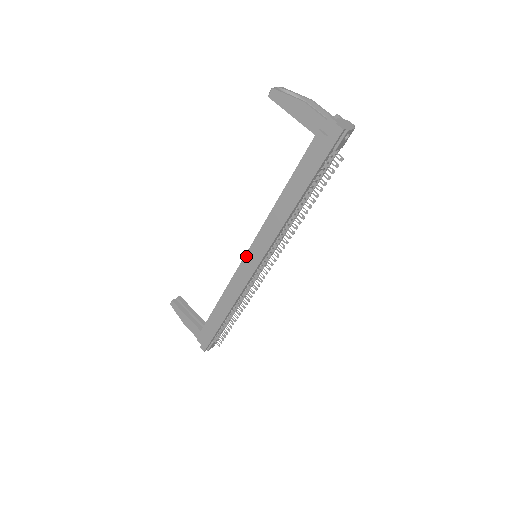
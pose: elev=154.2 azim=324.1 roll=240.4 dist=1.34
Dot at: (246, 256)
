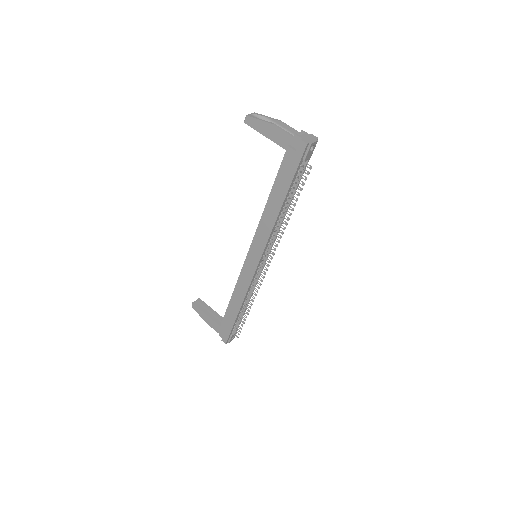
Dot at: (247, 257)
